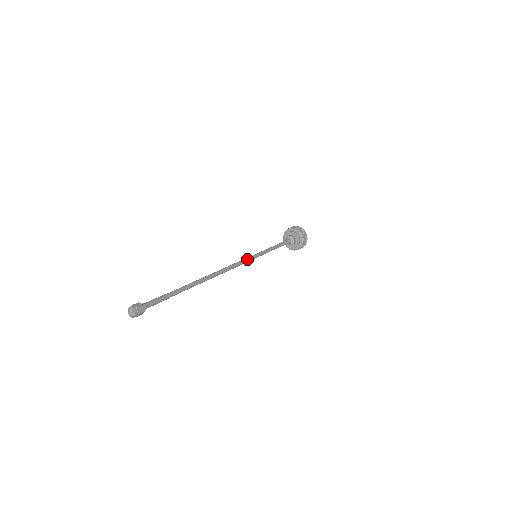
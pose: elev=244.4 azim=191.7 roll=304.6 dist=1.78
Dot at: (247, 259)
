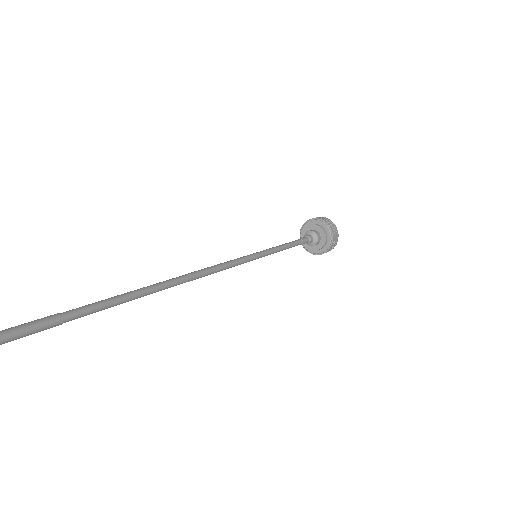
Dot at: (241, 262)
